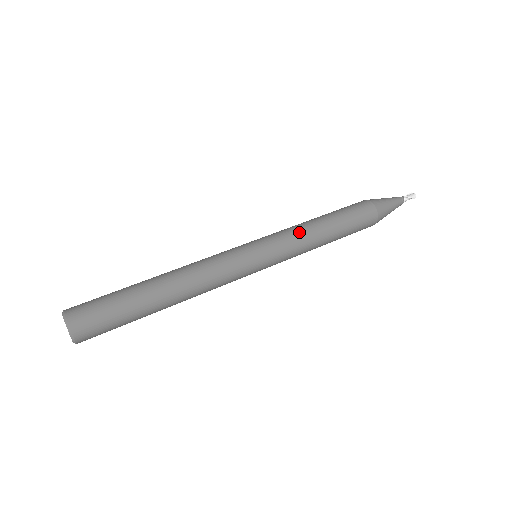
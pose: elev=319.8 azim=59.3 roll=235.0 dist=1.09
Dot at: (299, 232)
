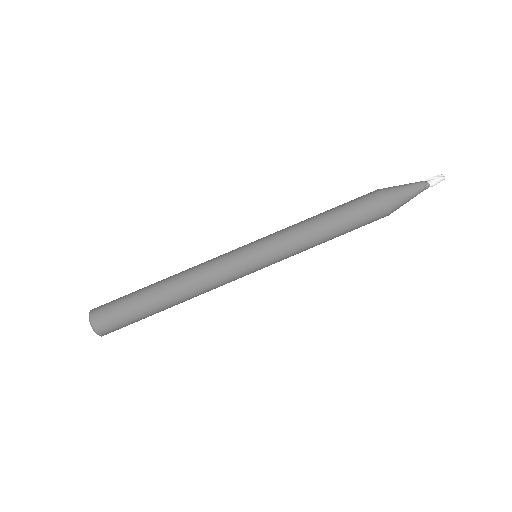
Dot at: (303, 250)
